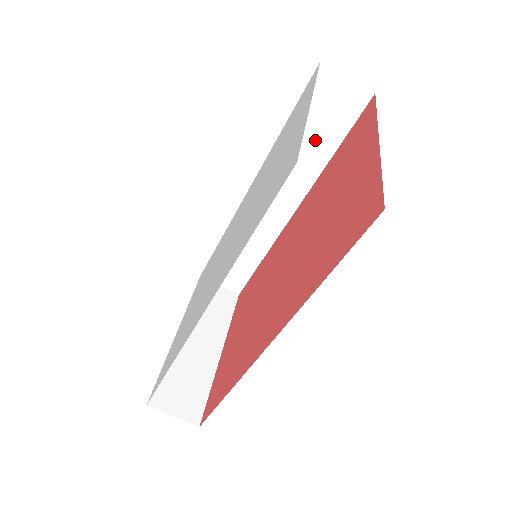
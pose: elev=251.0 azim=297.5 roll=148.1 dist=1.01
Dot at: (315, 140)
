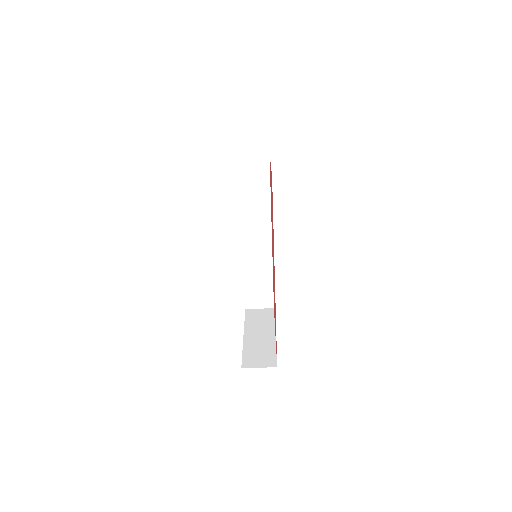
Dot at: (257, 191)
